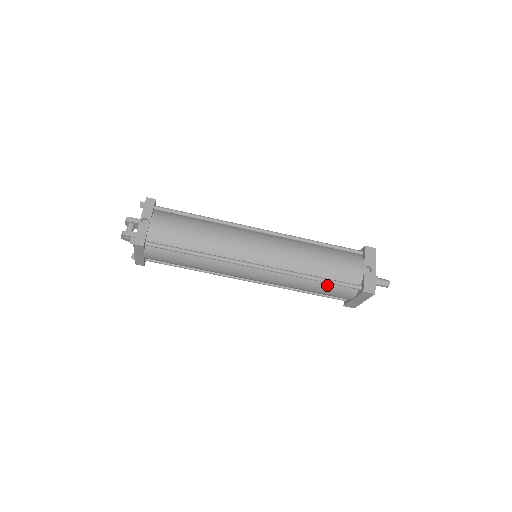
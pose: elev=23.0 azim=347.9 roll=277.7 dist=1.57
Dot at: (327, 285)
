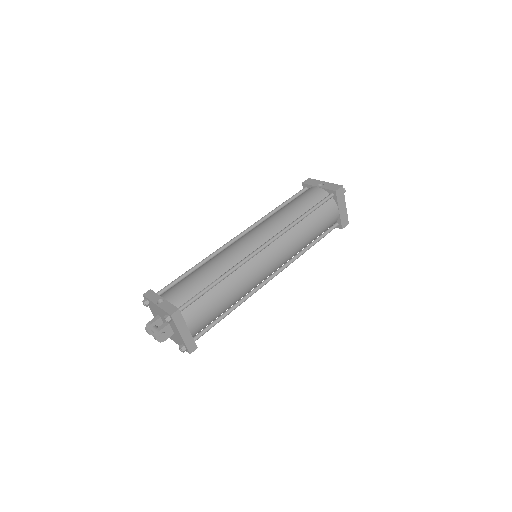
Dot at: (315, 215)
